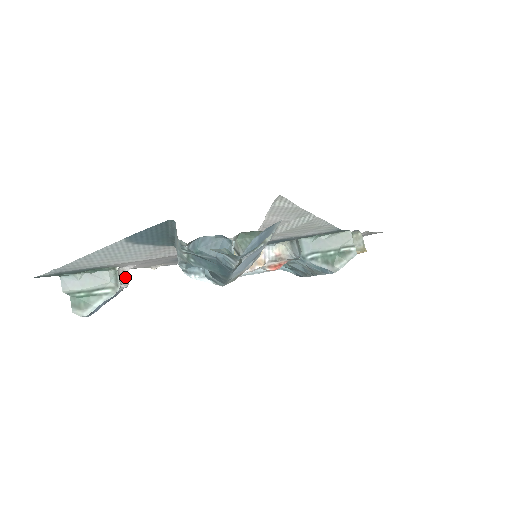
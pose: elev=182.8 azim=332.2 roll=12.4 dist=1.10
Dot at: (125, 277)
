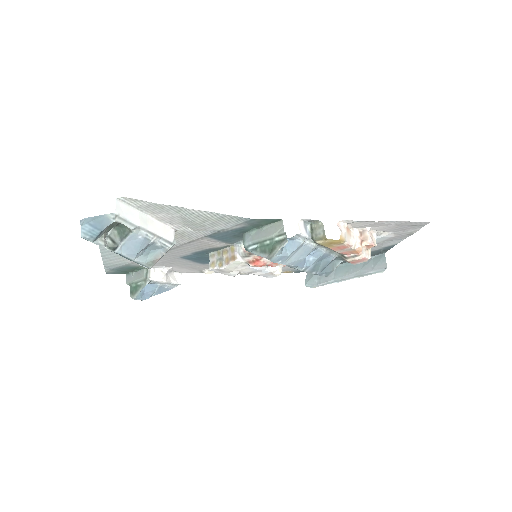
Dot at: (161, 275)
